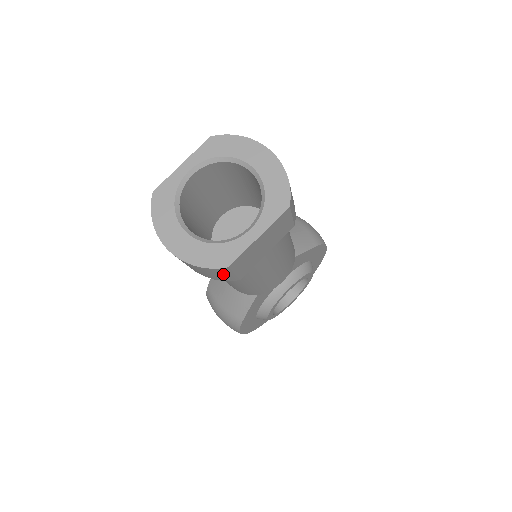
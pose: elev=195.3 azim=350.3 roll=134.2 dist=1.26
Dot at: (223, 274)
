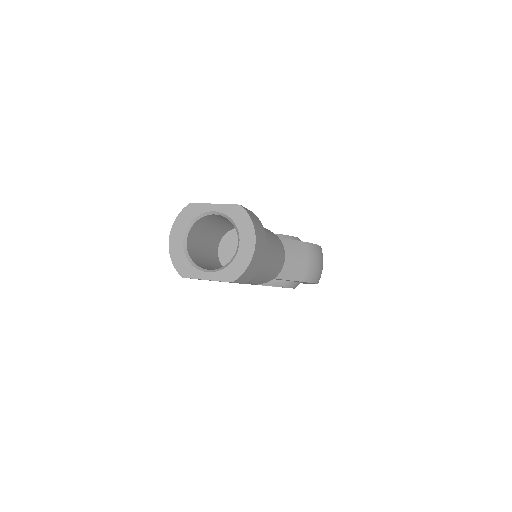
Dot at: occluded
